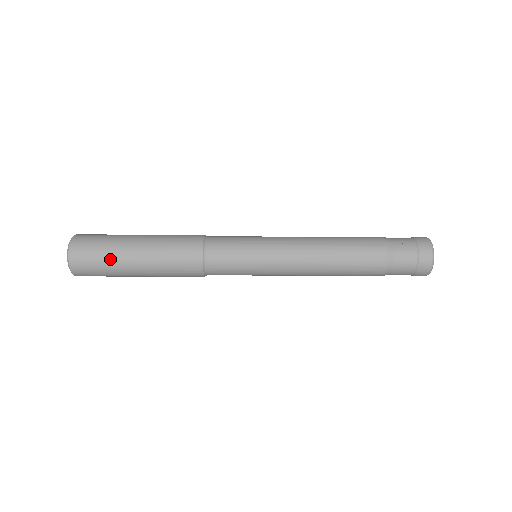
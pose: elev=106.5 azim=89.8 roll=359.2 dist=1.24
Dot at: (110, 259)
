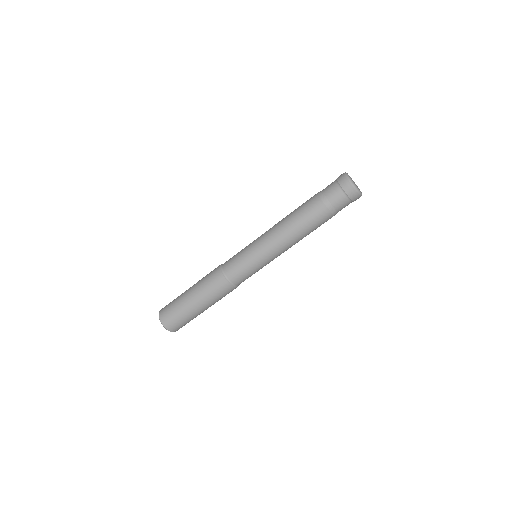
Dot at: (186, 316)
